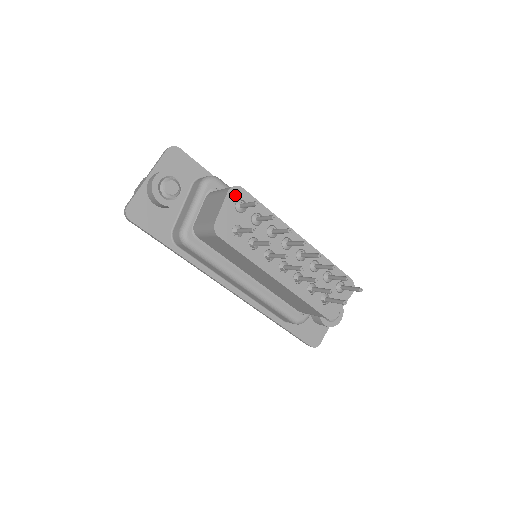
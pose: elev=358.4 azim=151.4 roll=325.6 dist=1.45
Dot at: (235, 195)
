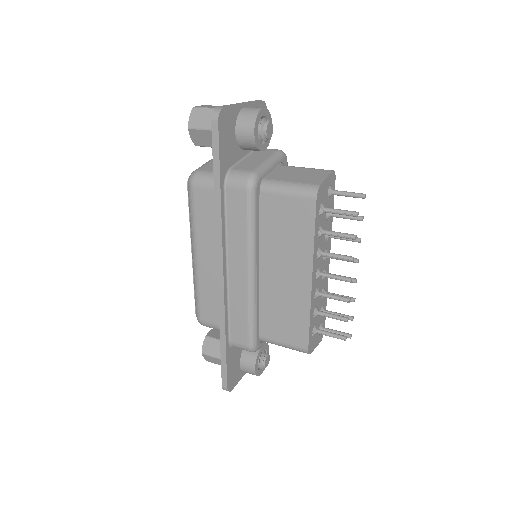
Dot at: (332, 179)
